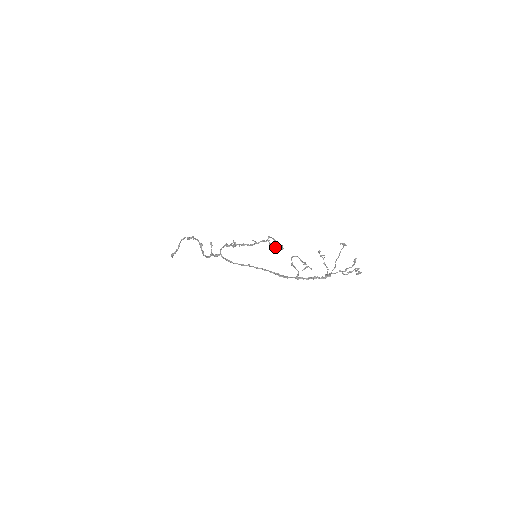
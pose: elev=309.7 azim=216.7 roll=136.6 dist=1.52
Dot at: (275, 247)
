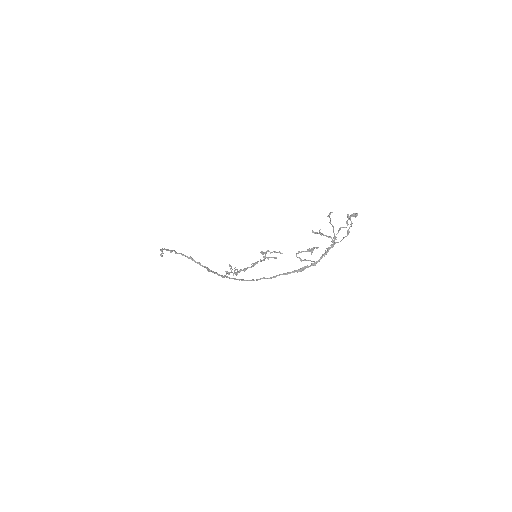
Dot at: (275, 258)
